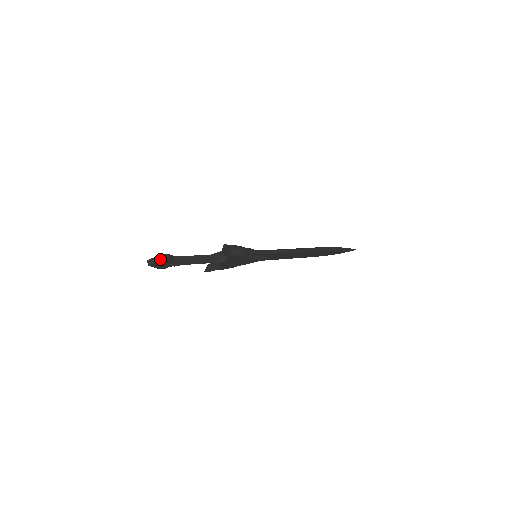
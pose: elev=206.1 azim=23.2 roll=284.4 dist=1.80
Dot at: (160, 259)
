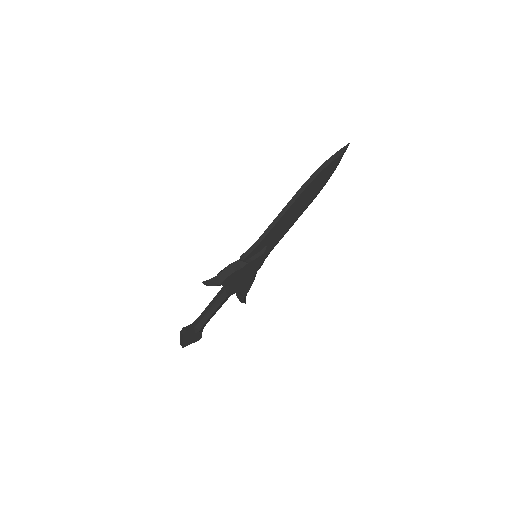
Dot at: (182, 337)
